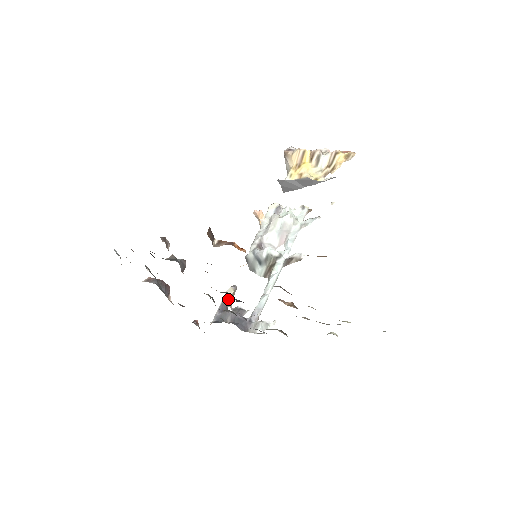
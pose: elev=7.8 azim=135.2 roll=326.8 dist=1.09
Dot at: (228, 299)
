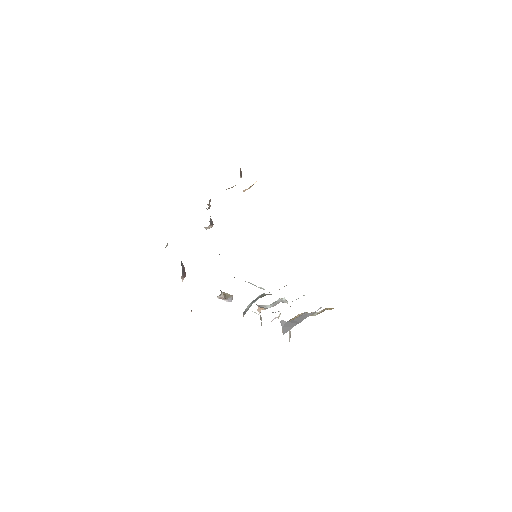
Dot at: (224, 292)
